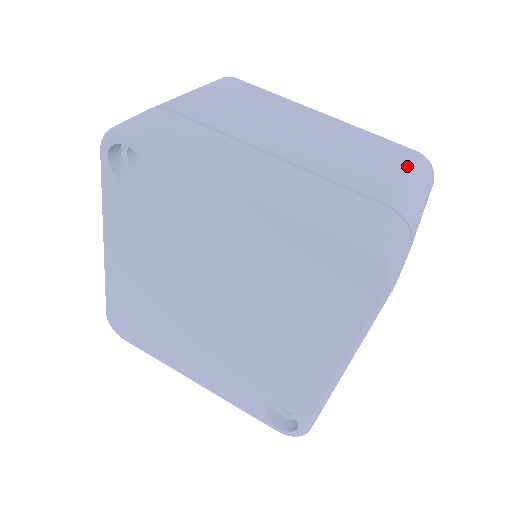
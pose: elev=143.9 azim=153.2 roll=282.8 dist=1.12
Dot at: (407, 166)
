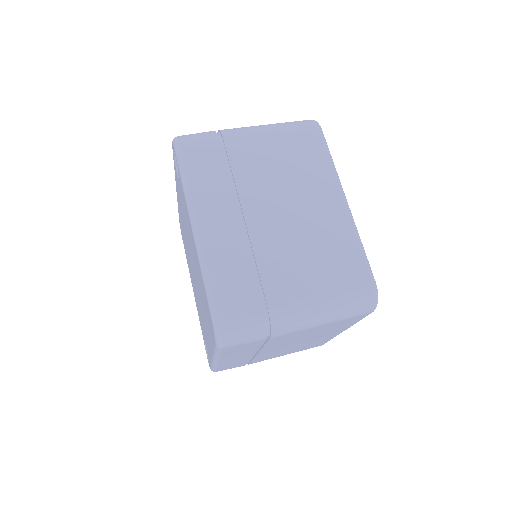
Dot at: (337, 288)
